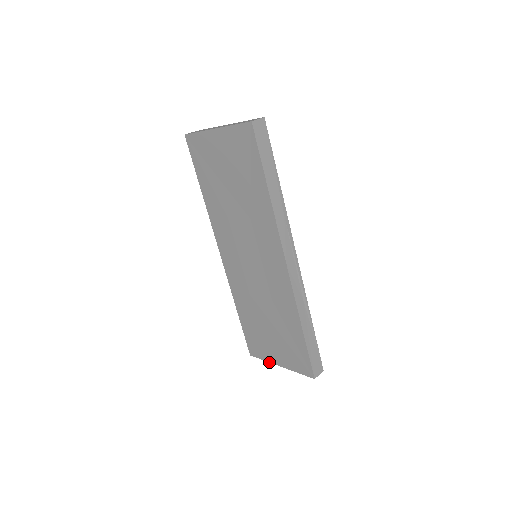
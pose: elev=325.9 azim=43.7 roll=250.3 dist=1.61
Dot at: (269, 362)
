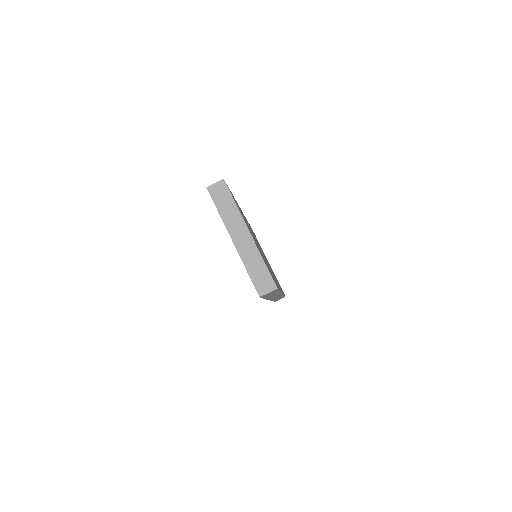
Dot at: occluded
